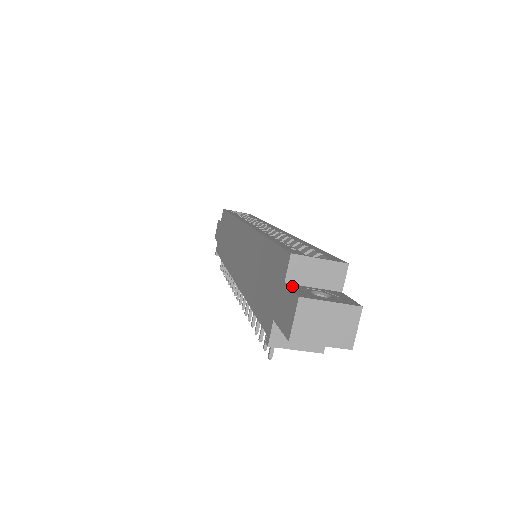
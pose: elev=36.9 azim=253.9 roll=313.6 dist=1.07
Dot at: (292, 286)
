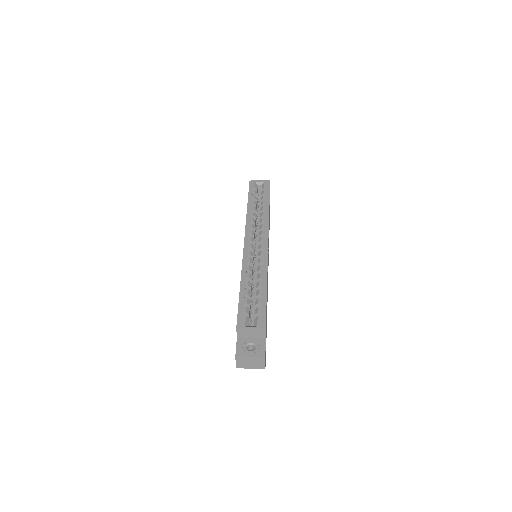
Dot at: (239, 341)
